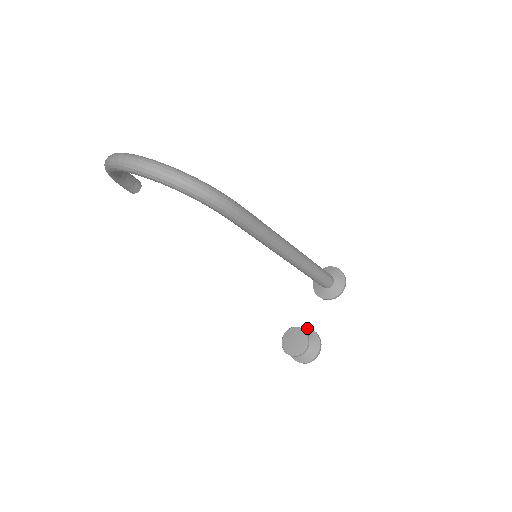
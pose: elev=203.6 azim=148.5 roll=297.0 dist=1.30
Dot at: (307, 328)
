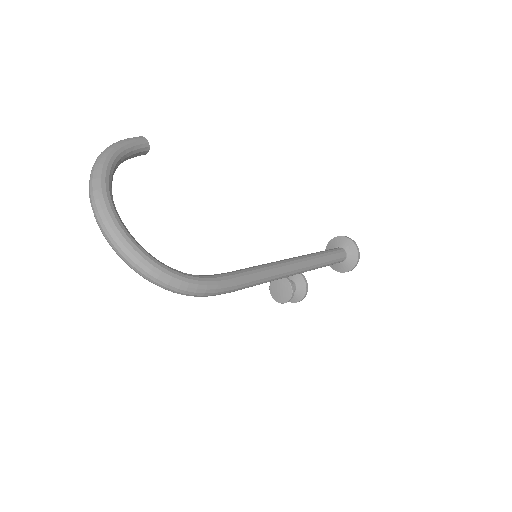
Dot at: (301, 276)
